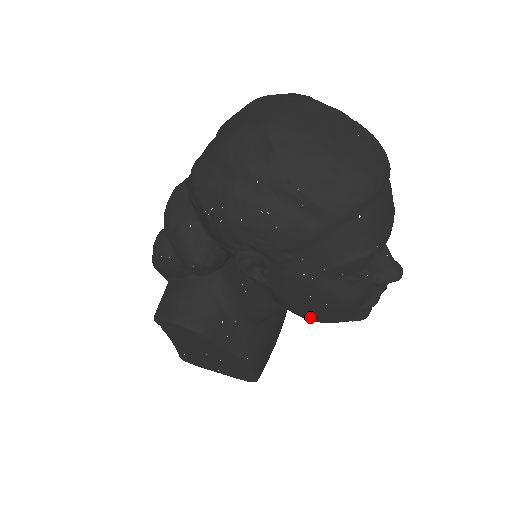
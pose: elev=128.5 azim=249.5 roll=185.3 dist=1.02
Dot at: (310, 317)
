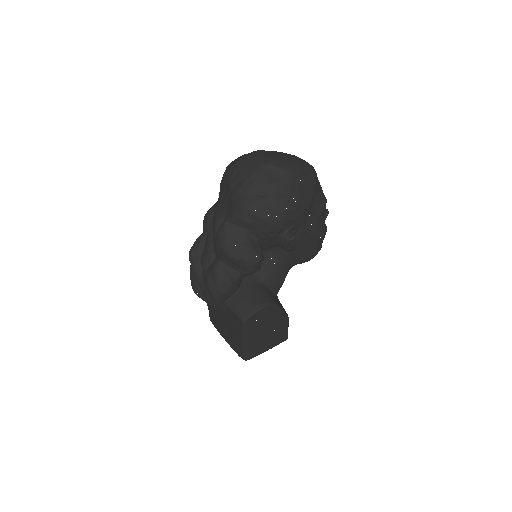
Dot at: (311, 256)
